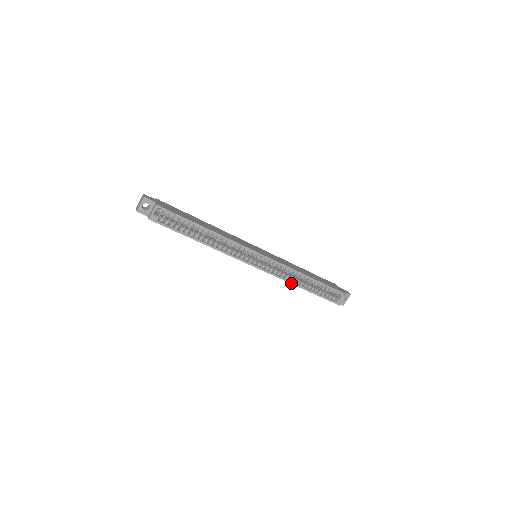
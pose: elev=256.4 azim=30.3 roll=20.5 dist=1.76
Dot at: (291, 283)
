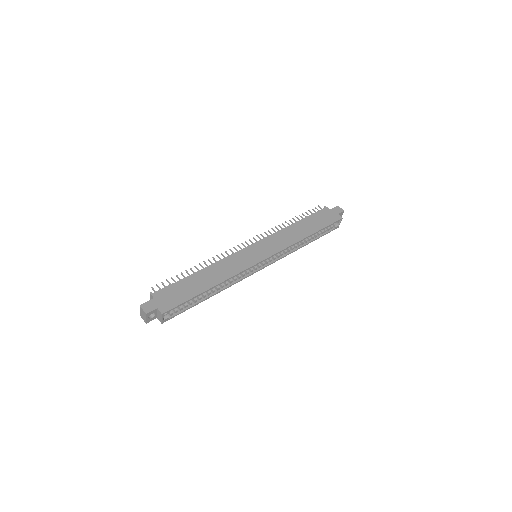
Dot at: (294, 251)
